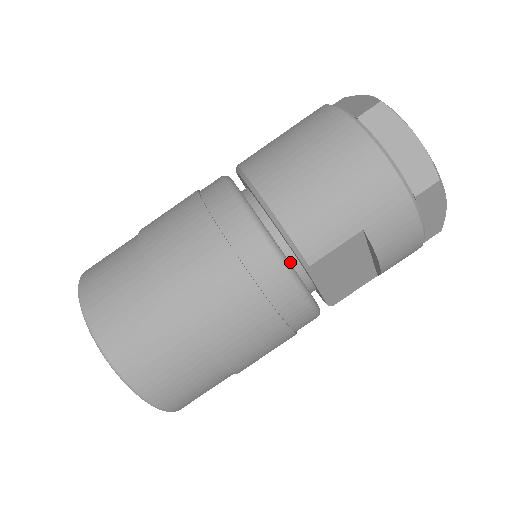
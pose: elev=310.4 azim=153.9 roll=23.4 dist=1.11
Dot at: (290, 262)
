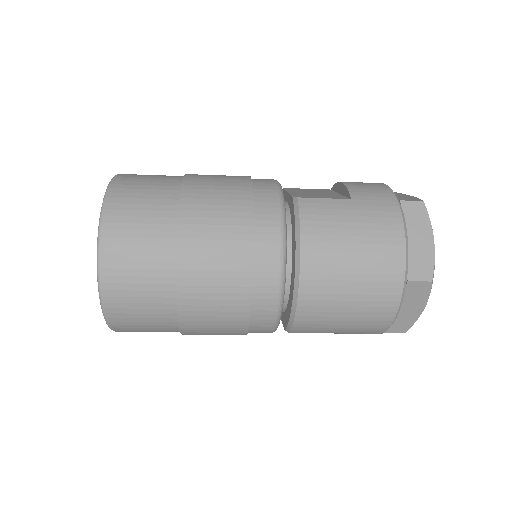
Dot at: occluded
